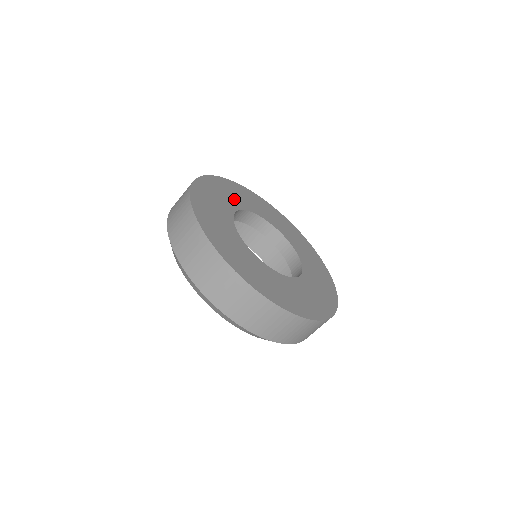
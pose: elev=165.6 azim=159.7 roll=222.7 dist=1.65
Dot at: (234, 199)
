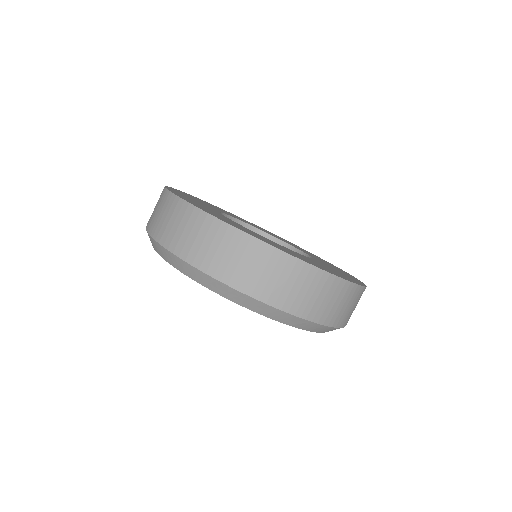
Dot at: occluded
